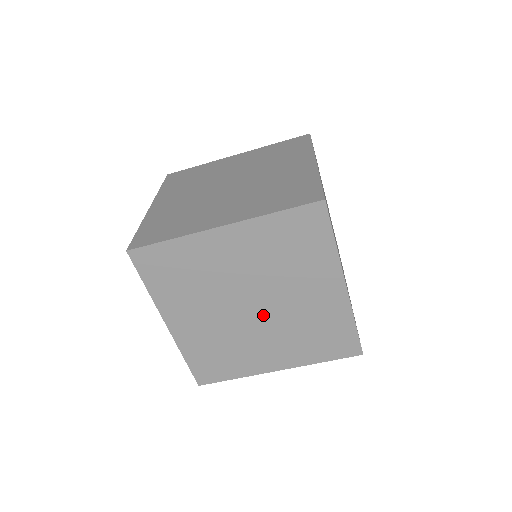
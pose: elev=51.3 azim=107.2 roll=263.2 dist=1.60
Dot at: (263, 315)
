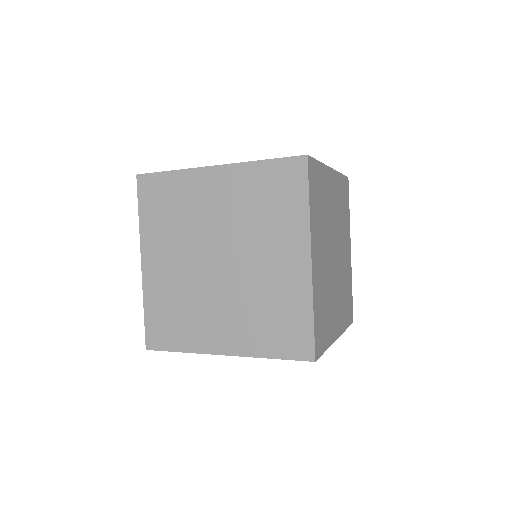
Dot at: occluded
